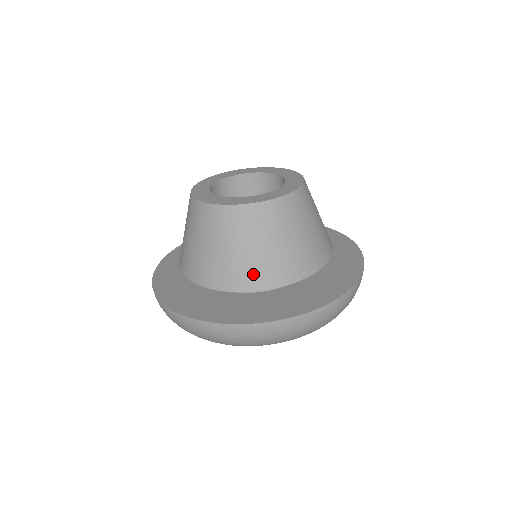
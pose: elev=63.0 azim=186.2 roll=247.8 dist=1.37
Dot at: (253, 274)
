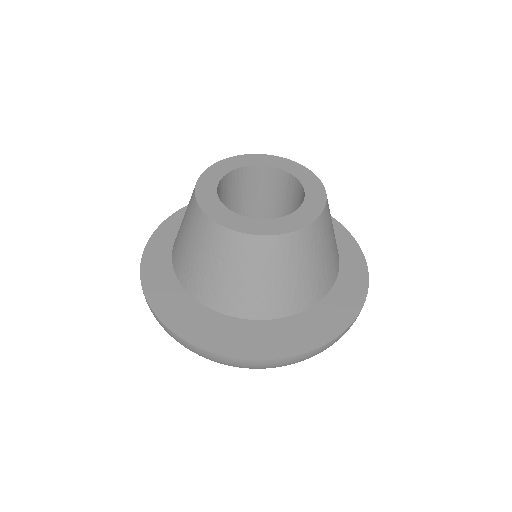
Dot at: (321, 284)
